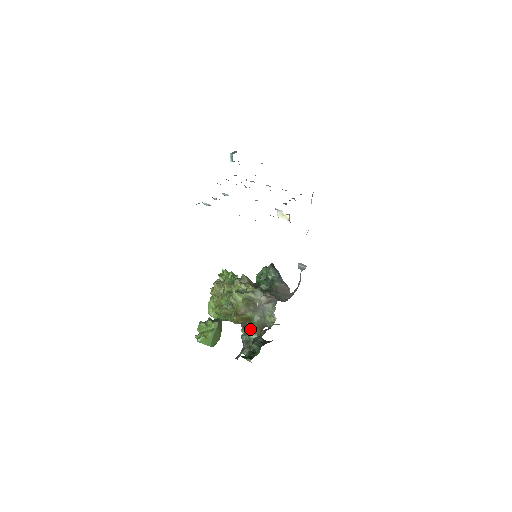
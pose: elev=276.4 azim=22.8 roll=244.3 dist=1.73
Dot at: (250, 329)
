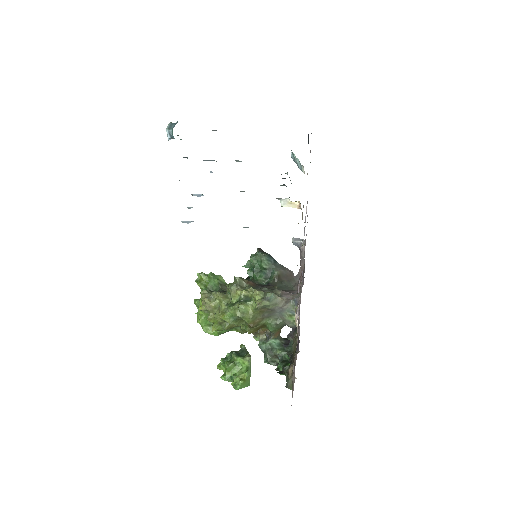
Dot at: (267, 335)
